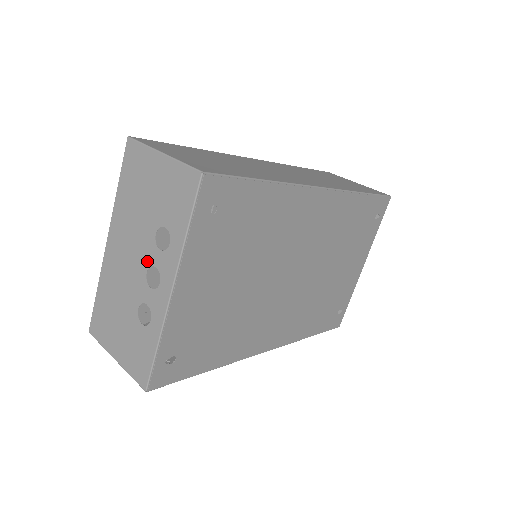
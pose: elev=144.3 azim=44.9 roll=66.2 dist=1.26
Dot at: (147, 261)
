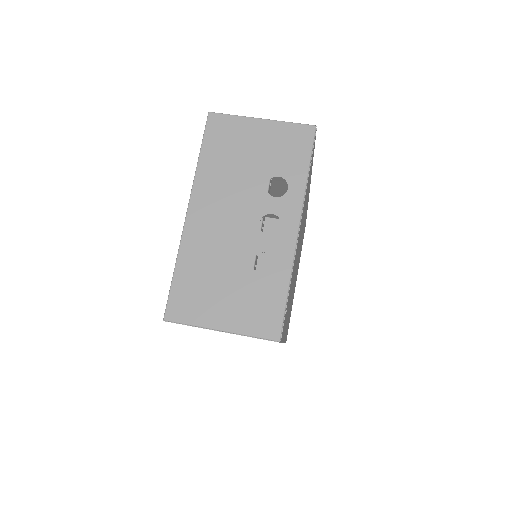
Dot at: (258, 212)
